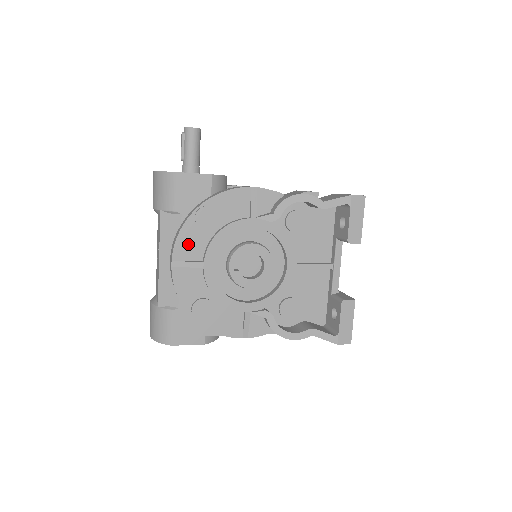
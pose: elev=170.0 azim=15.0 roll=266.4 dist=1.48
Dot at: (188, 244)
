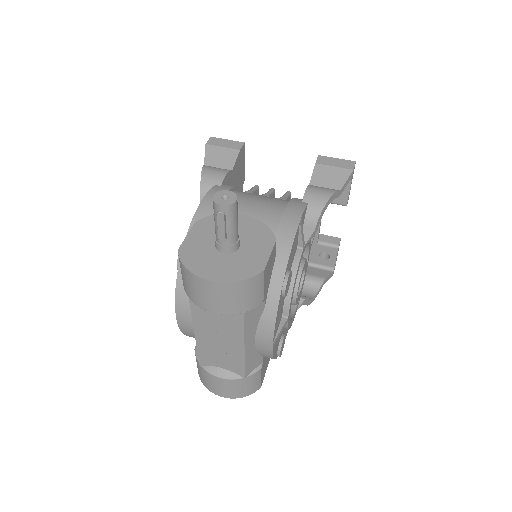
Dot at: (278, 318)
